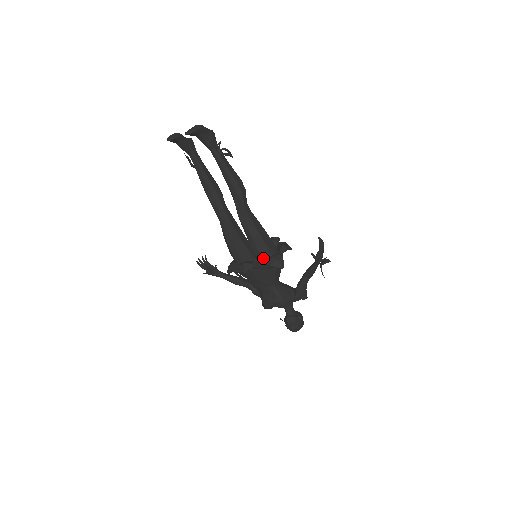
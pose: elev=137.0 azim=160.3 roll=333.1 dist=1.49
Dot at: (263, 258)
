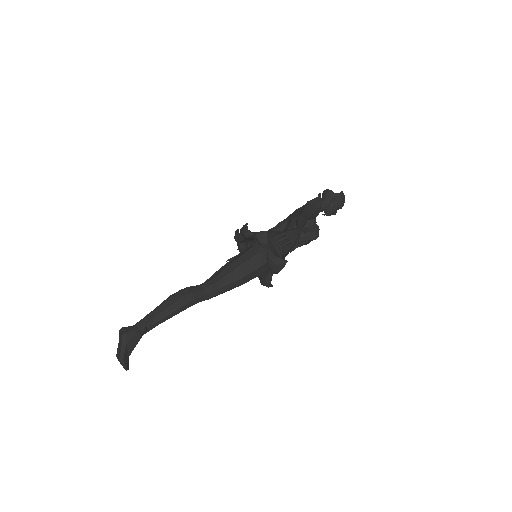
Dot at: occluded
